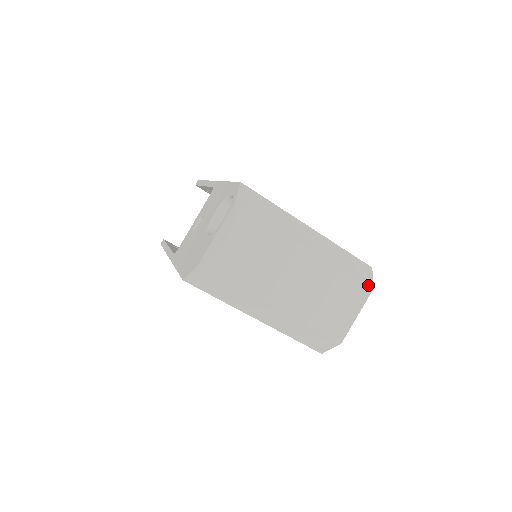
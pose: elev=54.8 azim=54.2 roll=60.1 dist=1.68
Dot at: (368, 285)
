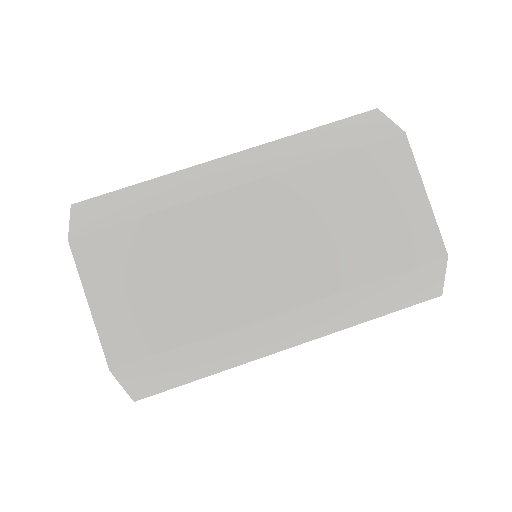
Dot at: (390, 135)
